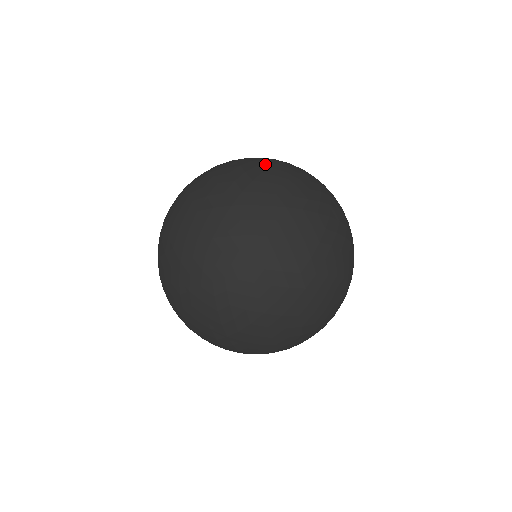
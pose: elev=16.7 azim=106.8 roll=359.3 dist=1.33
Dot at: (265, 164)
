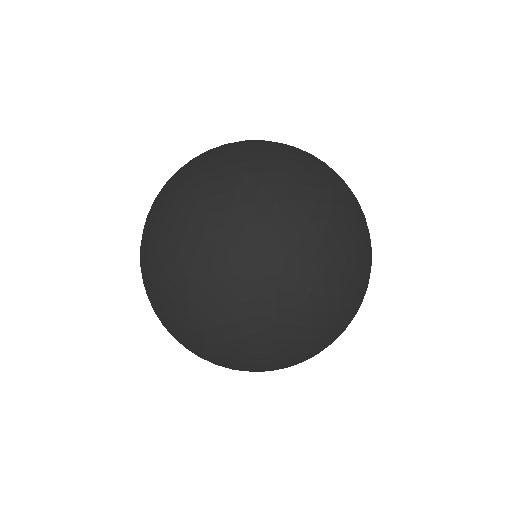
Dot at: (179, 172)
